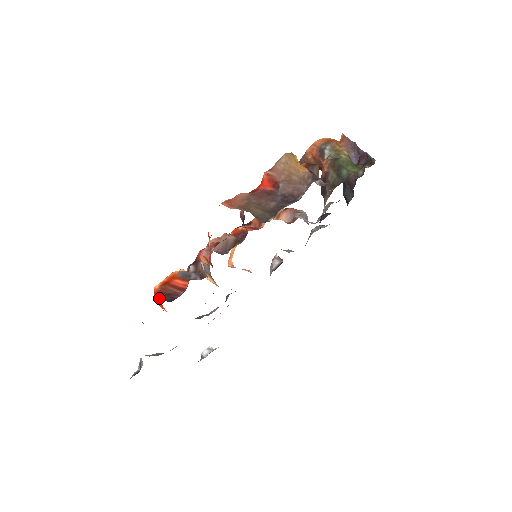
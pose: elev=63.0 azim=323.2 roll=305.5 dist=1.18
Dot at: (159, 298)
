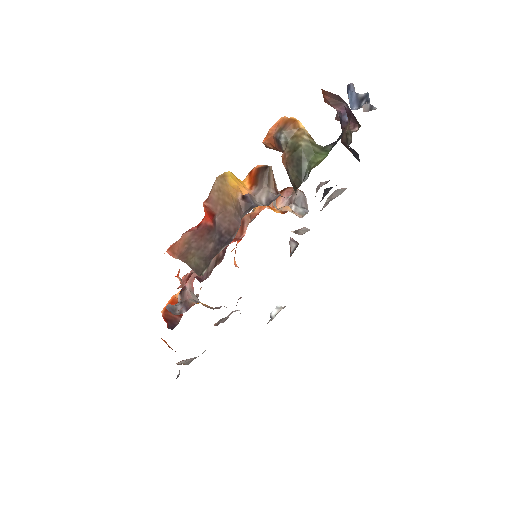
Dot at: occluded
